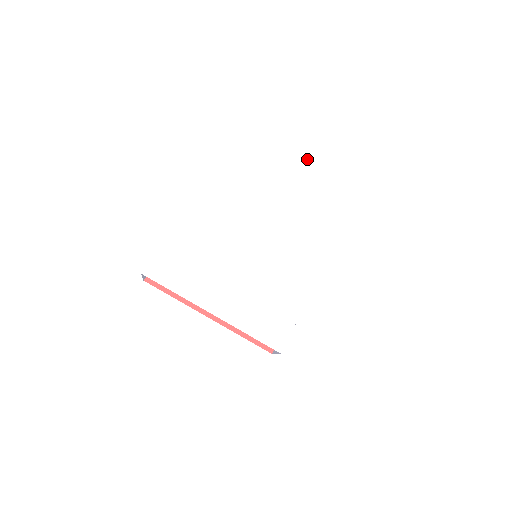
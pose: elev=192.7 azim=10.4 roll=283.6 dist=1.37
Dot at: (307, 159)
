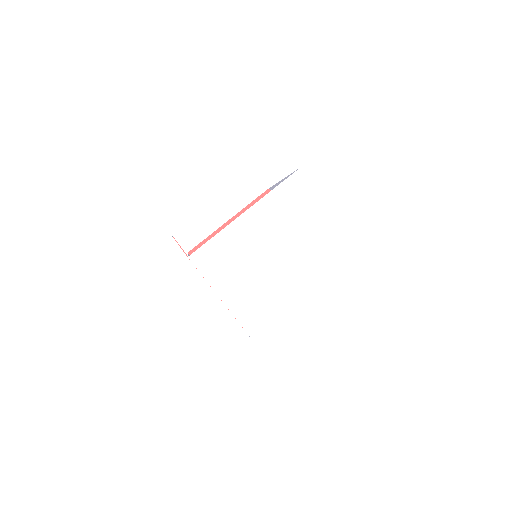
Dot at: occluded
